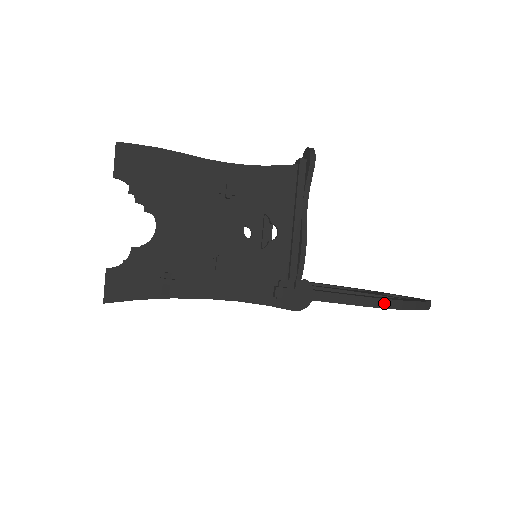
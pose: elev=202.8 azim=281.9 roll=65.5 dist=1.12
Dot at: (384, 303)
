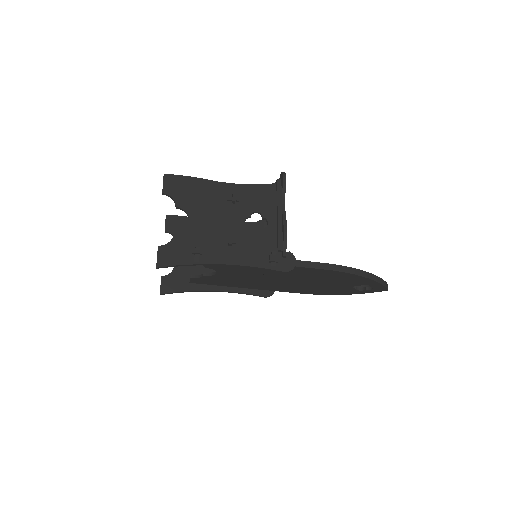
Dot at: (347, 269)
